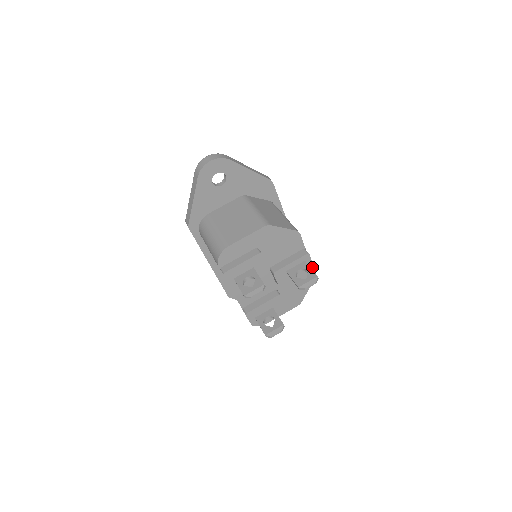
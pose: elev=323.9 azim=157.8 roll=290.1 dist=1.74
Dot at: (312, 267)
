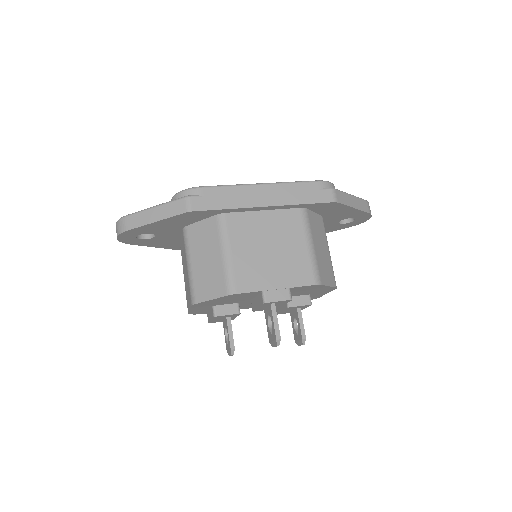
Dot at: (289, 300)
